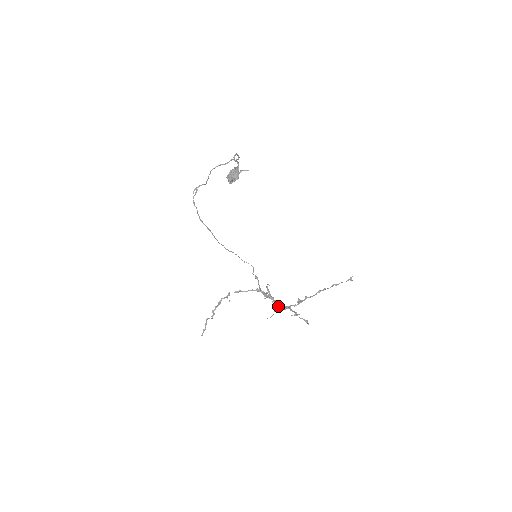
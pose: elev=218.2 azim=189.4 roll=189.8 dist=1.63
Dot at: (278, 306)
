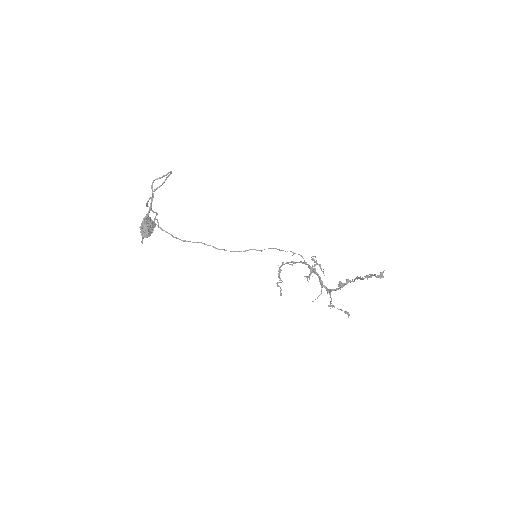
Dot at: (322, 287)
